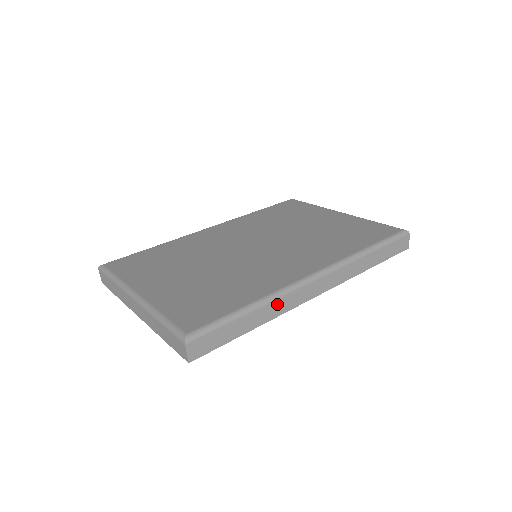
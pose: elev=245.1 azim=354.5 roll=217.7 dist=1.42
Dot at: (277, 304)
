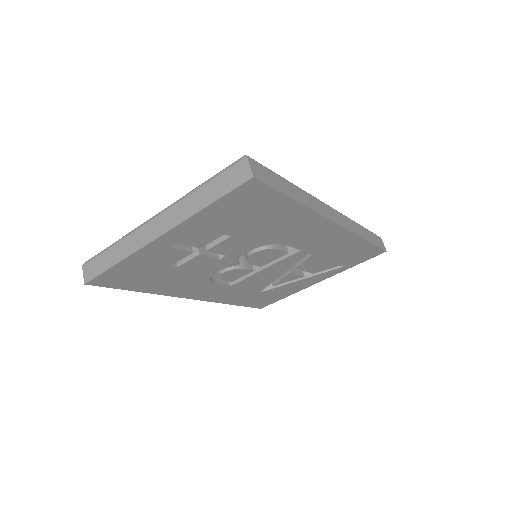
Dot at: (309, 199)
